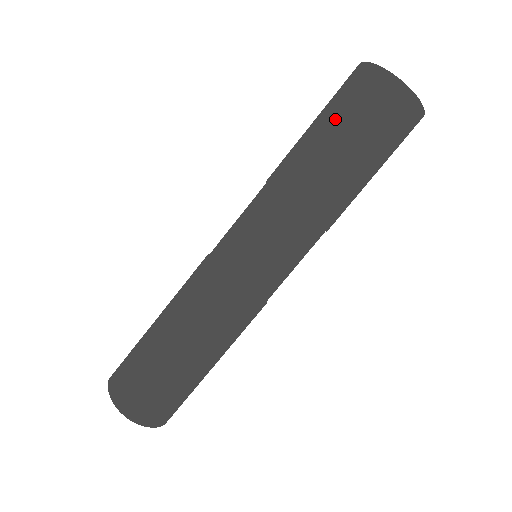
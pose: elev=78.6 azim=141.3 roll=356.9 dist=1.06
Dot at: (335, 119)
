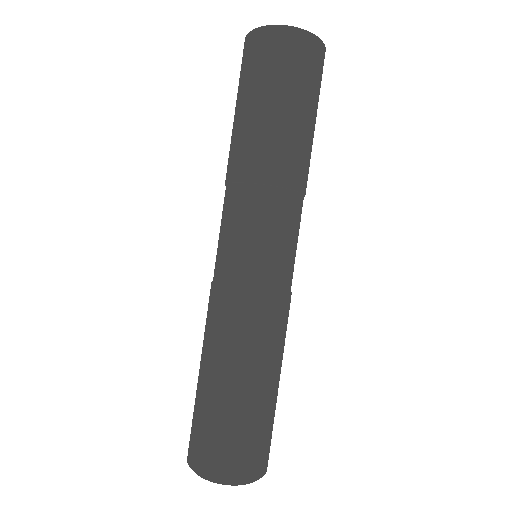
Dot at: (251, 91)
